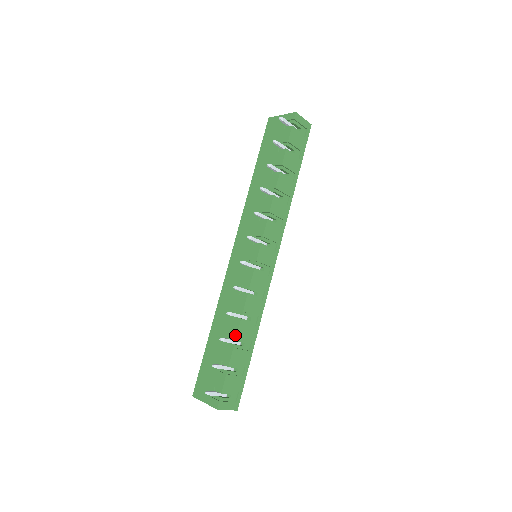
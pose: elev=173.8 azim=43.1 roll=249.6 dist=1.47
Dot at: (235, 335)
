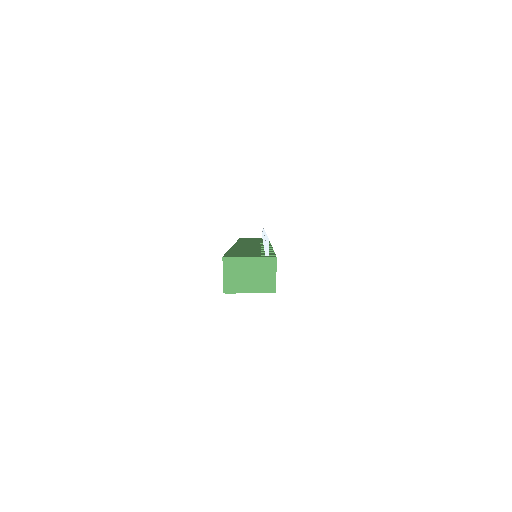
Dot at: (271, 249)
